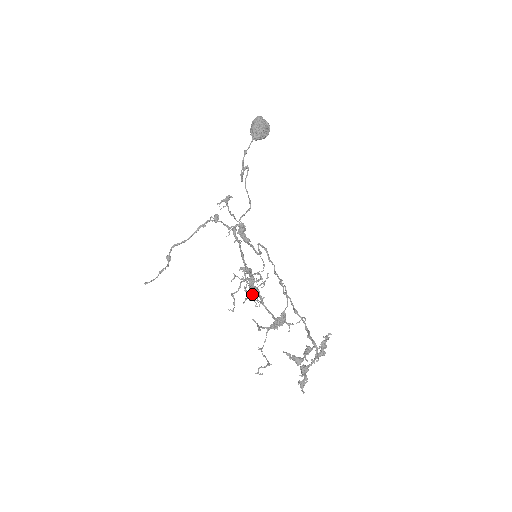
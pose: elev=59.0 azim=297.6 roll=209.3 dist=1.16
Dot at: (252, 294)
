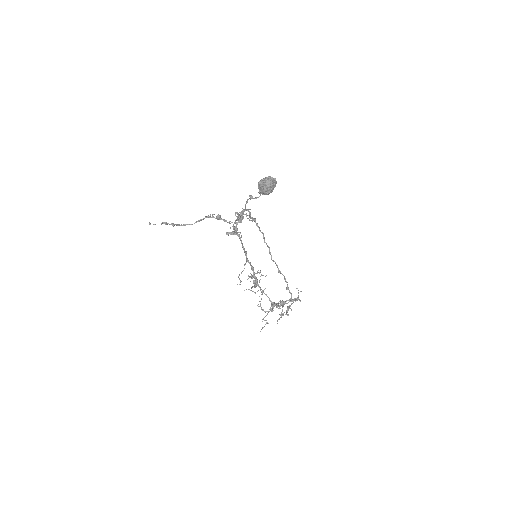
Dot at: occluded
